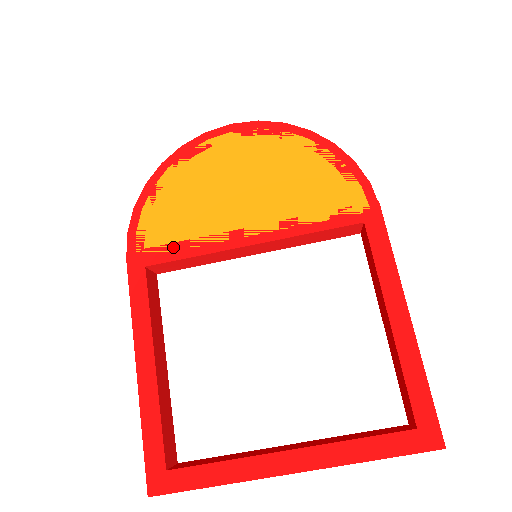
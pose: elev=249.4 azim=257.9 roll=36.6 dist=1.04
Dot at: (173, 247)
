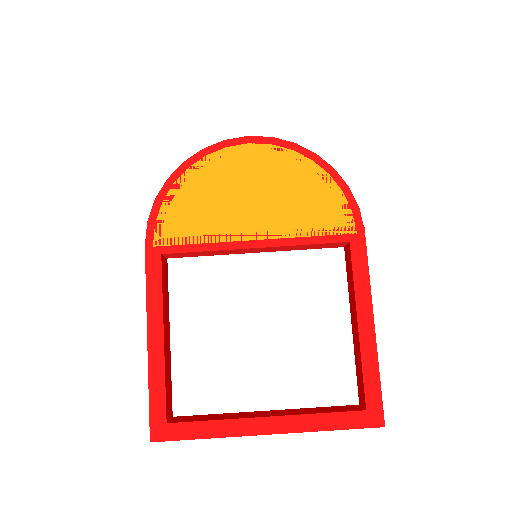
Dot at: (187, 240)
